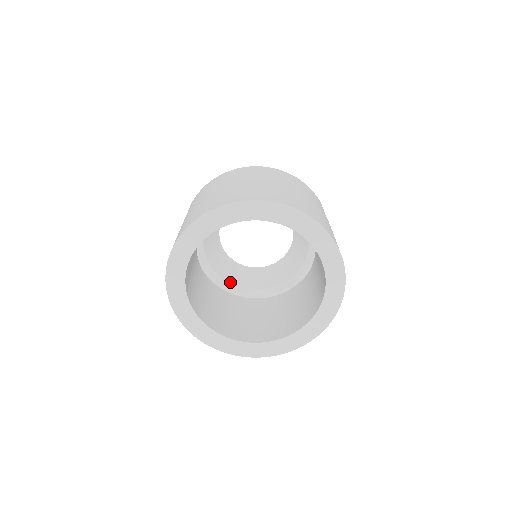
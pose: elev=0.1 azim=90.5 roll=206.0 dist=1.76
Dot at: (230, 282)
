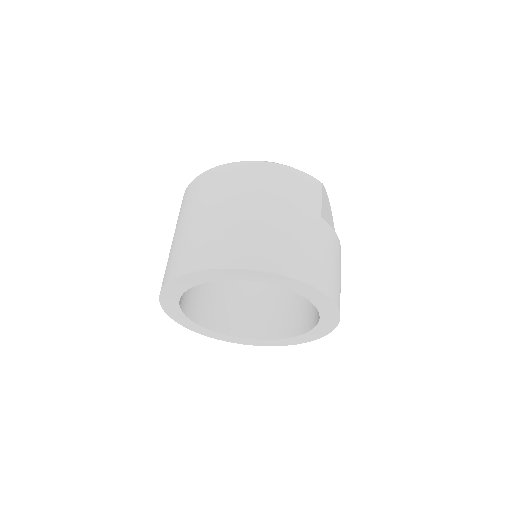
Dot at: occluded
